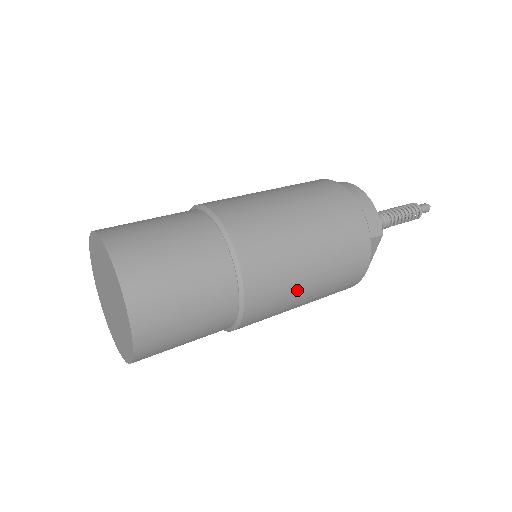
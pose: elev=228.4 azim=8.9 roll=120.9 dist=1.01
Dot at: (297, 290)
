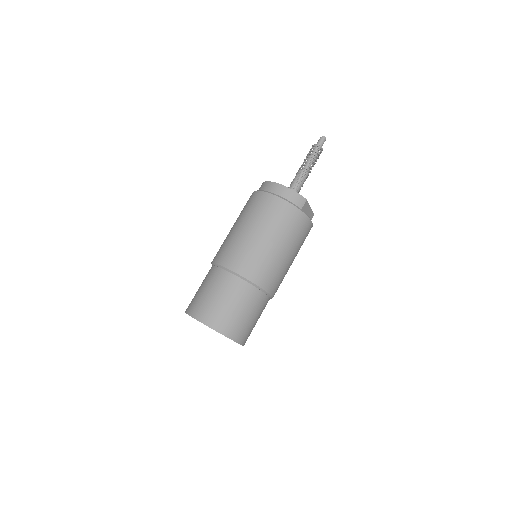
Dot at: (286, 265)
